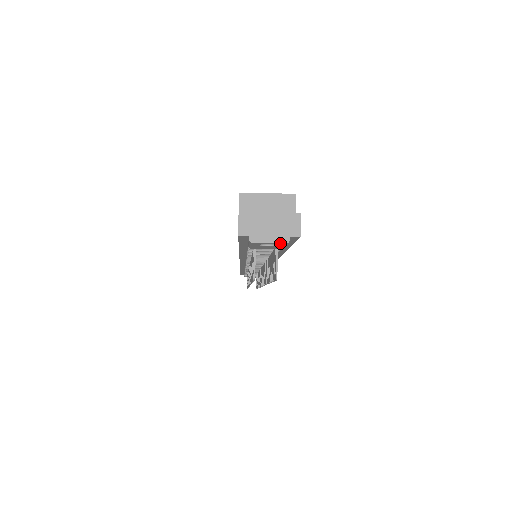
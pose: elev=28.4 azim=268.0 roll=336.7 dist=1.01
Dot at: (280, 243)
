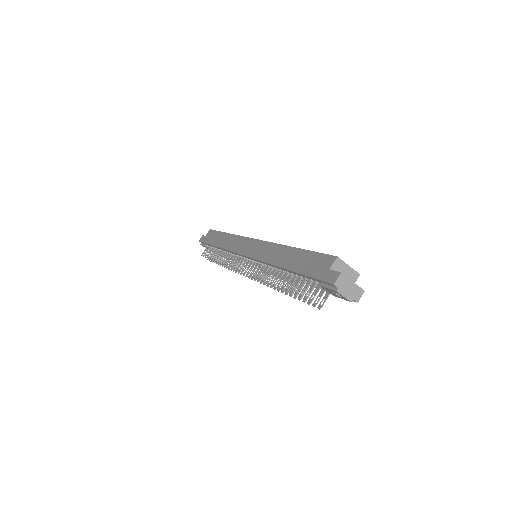
Dot at: (347, 299)
